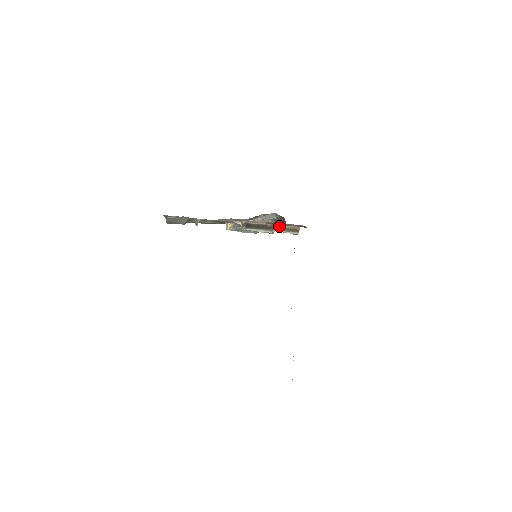
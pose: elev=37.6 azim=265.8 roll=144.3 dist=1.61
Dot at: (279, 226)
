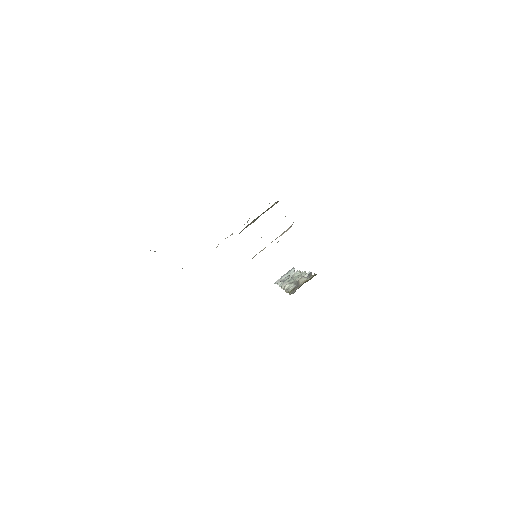
Dot at: occluded
